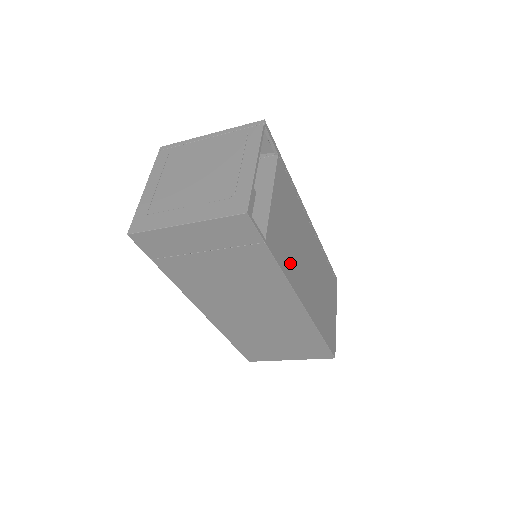
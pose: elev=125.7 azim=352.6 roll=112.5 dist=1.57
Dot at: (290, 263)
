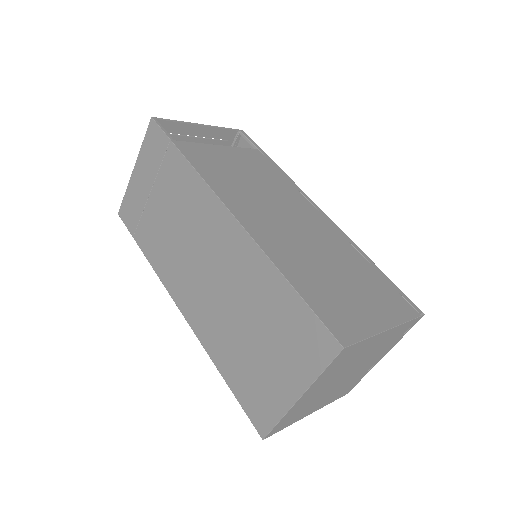
Dot at: (224, 182)
